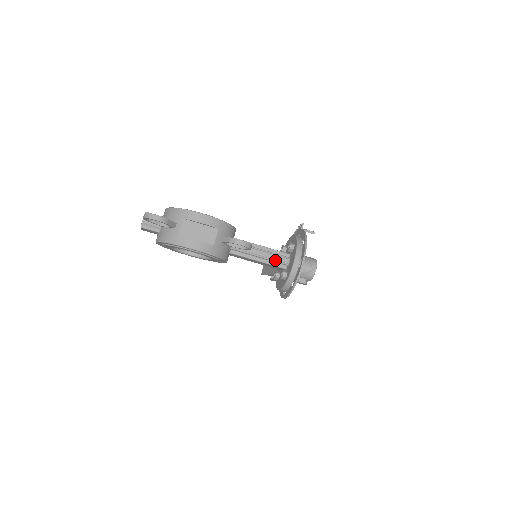
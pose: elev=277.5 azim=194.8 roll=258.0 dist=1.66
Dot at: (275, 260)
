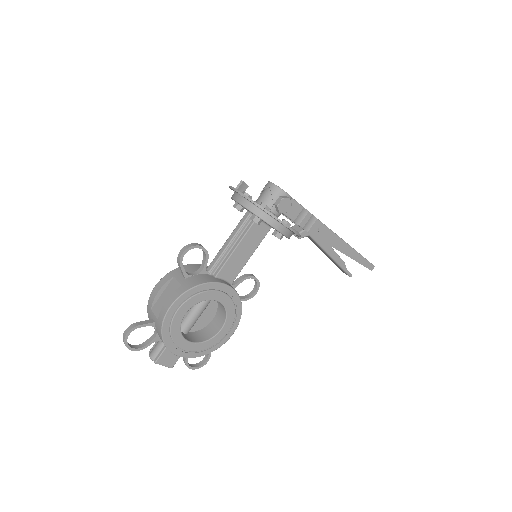
Dot at: (241, 227)
